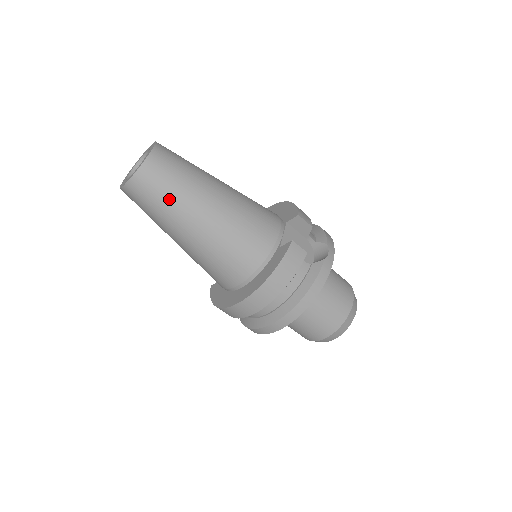
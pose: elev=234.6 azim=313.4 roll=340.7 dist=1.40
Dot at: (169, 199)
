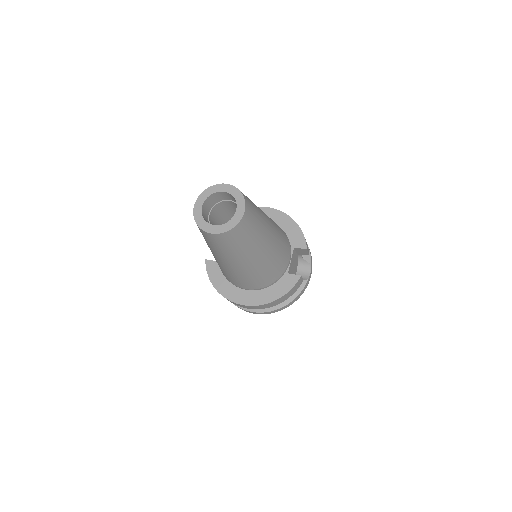
Dot at: (239, 248)
